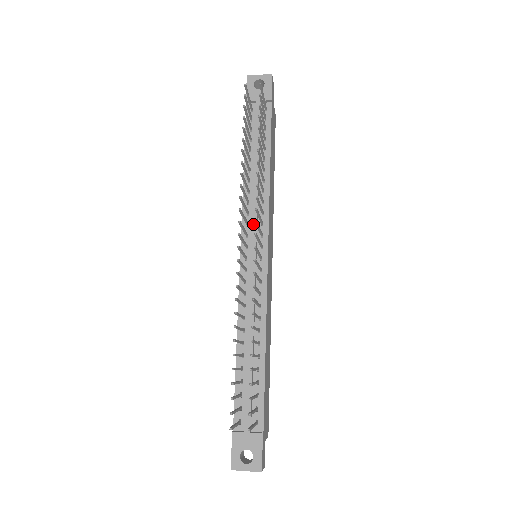
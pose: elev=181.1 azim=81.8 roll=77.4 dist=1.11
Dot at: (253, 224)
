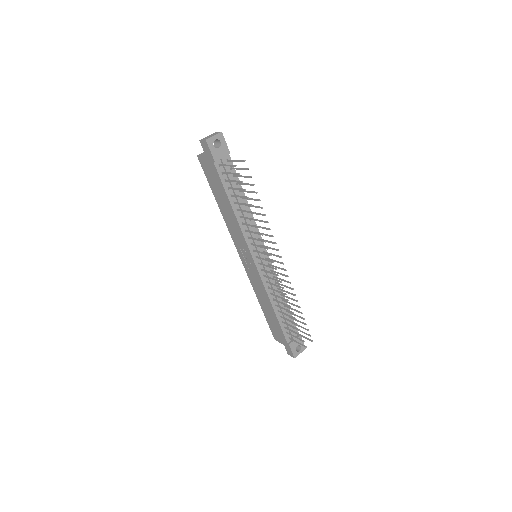
Dot at: (256, 243)
